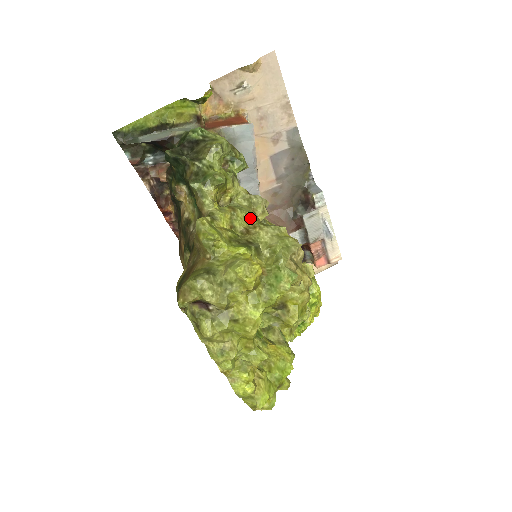
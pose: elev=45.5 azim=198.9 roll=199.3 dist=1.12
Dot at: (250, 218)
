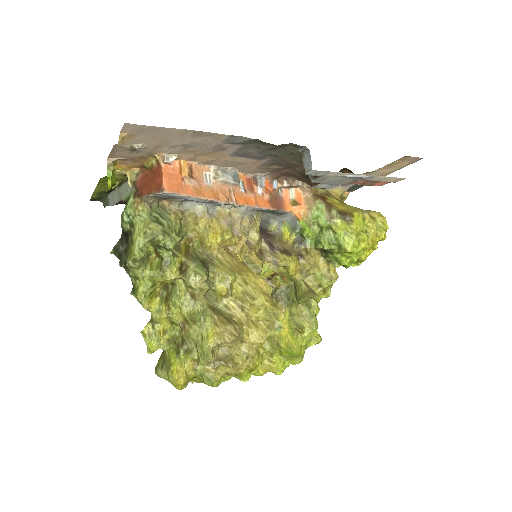
Dot at: (182, 314)
